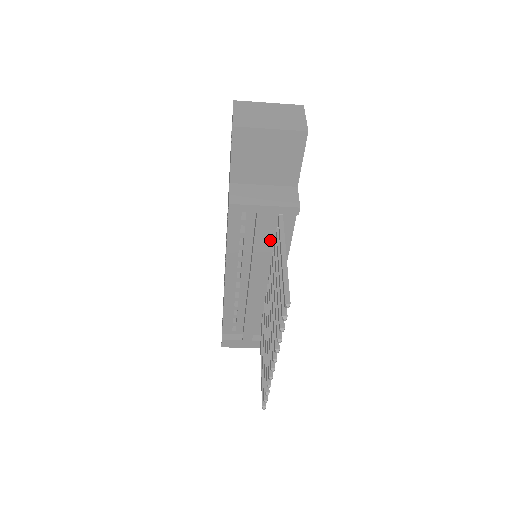
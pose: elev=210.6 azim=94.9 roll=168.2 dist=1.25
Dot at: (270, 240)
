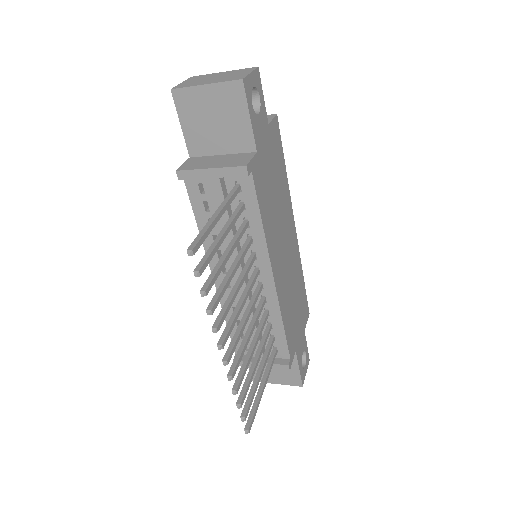
Dot at: (239, 218)
